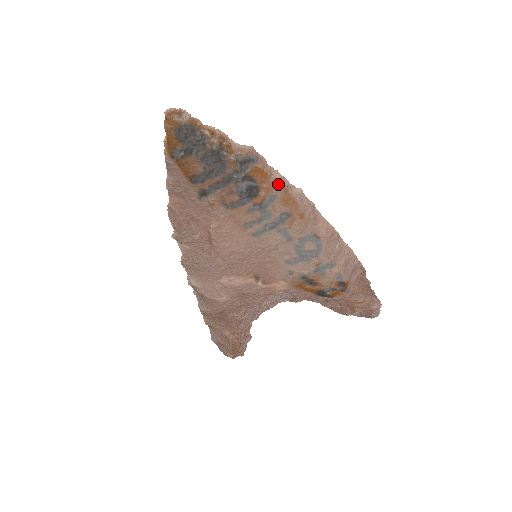
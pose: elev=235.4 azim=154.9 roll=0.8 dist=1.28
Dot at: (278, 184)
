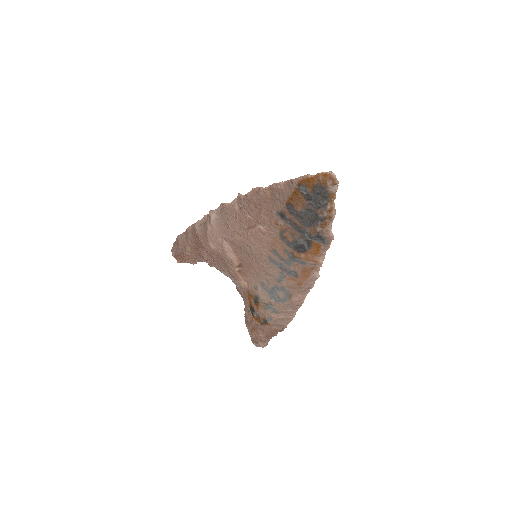
Dot at: (315, 263)
